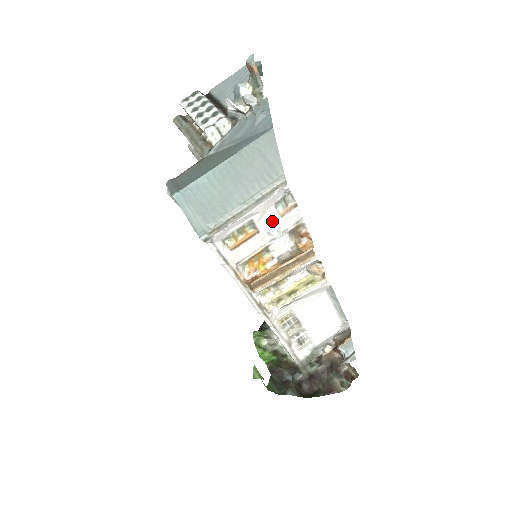
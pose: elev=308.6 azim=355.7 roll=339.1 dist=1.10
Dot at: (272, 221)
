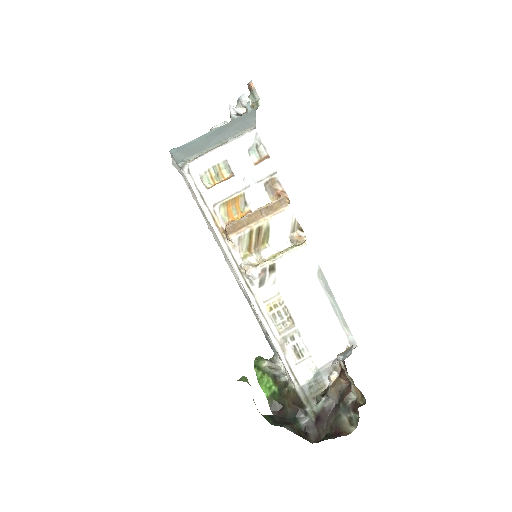
Dot at: (247, 168)
